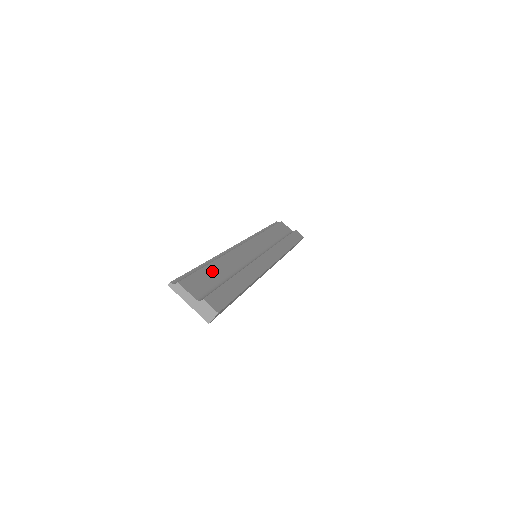
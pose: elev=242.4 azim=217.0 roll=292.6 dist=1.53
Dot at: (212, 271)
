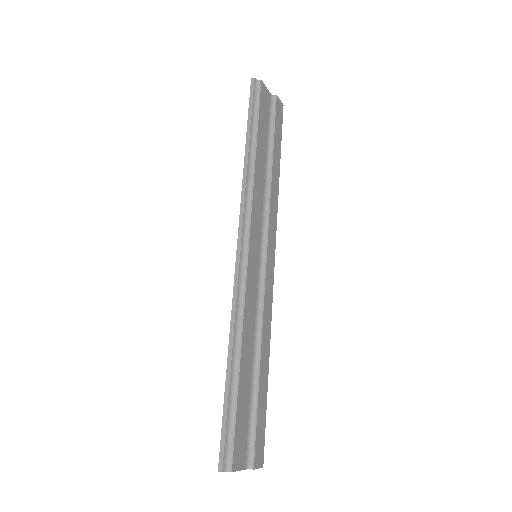
Dot at: (243, 389)
